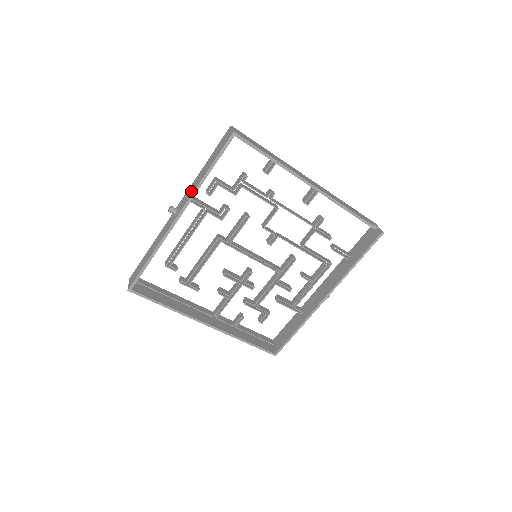
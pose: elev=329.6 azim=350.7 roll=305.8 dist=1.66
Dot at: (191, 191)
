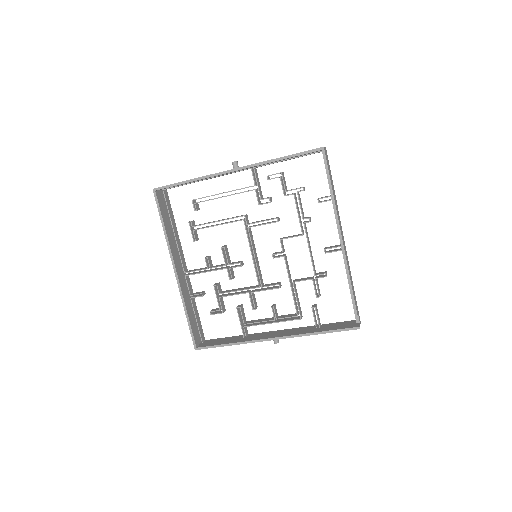
Dot at: occluded
